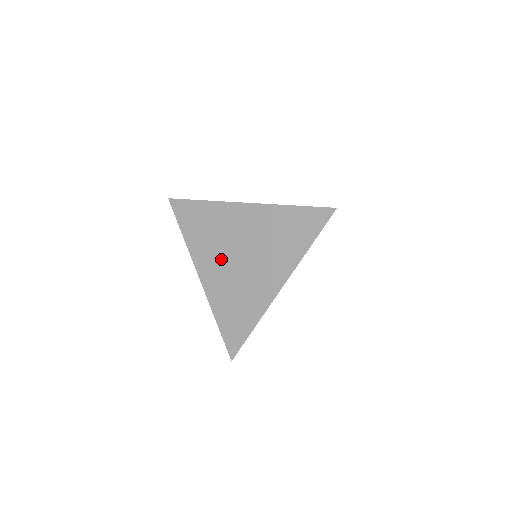
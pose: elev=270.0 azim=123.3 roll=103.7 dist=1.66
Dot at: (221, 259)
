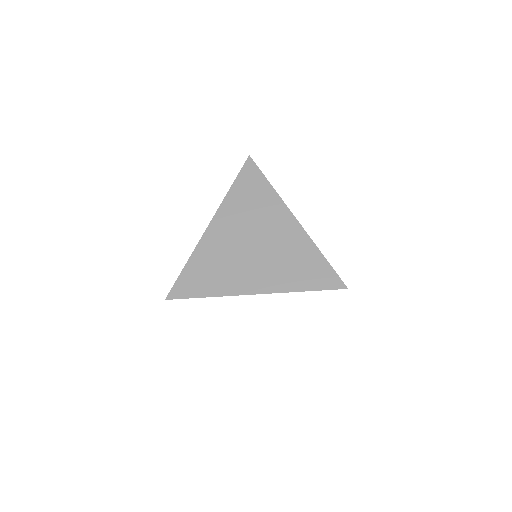
Dot at: (238, 231)
